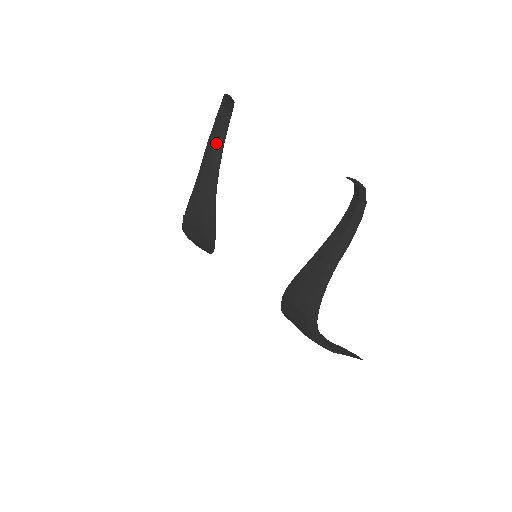
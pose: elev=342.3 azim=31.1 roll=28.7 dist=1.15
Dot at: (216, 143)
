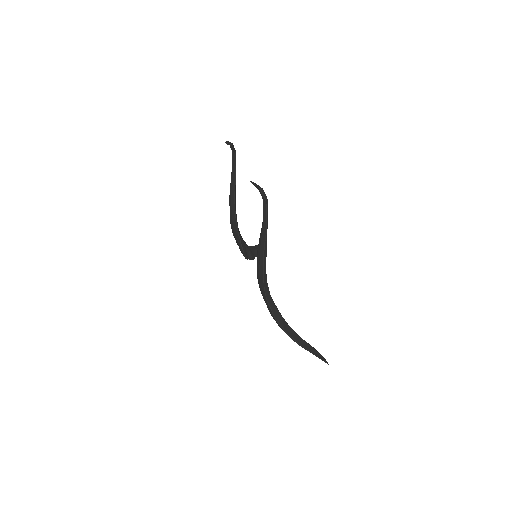
Dot at: (233, 174)
